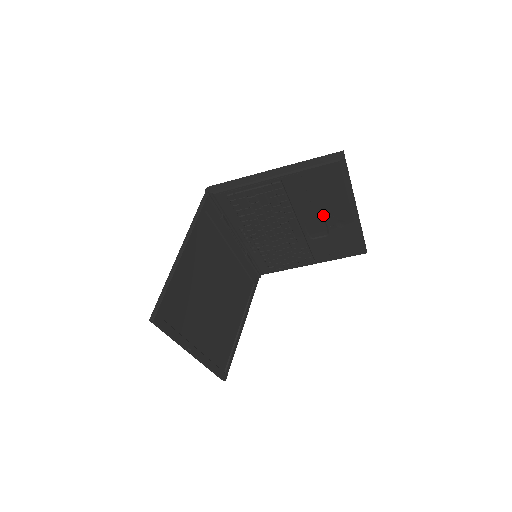
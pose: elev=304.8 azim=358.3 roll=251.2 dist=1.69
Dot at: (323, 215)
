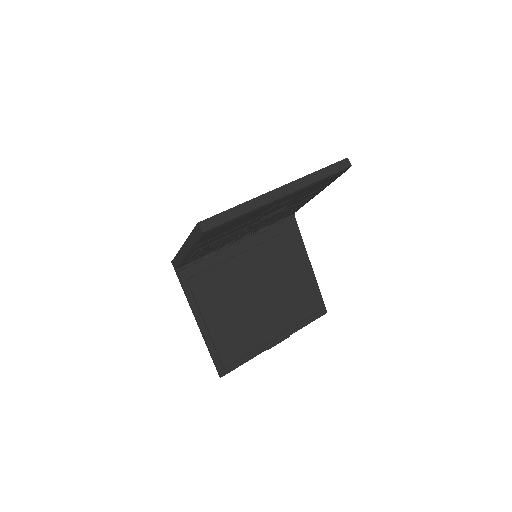
Dot at: (262, 214)
